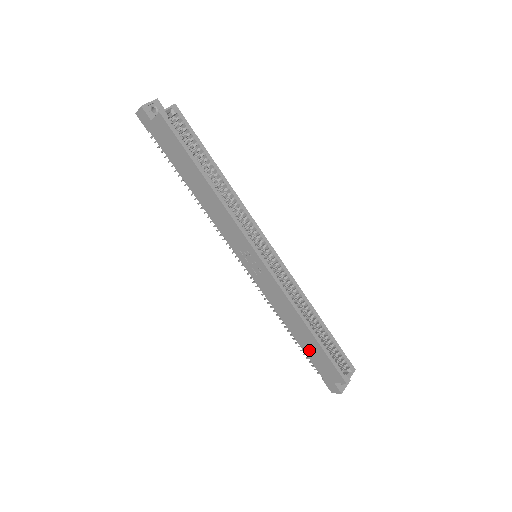
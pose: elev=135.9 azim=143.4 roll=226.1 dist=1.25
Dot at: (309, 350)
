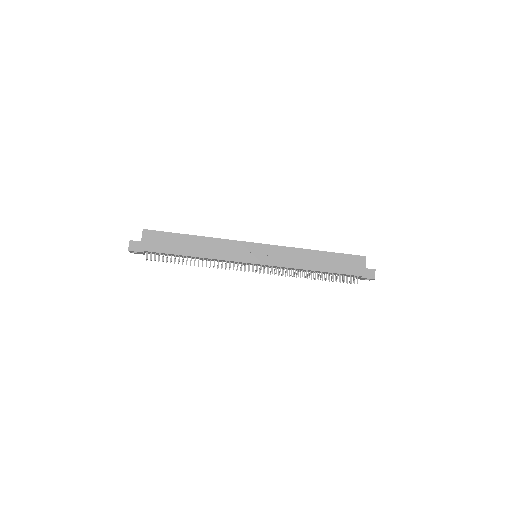
Dot at: (335, 267)
